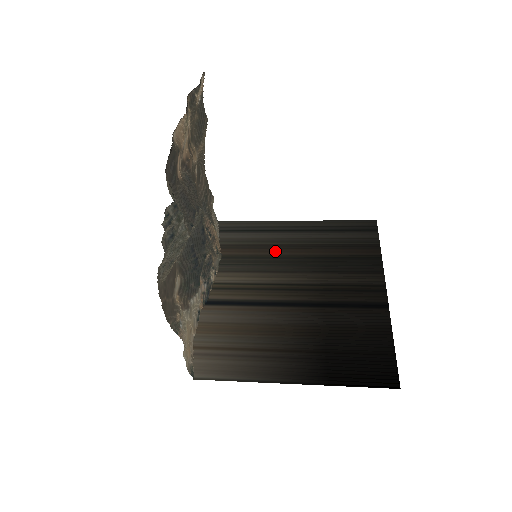
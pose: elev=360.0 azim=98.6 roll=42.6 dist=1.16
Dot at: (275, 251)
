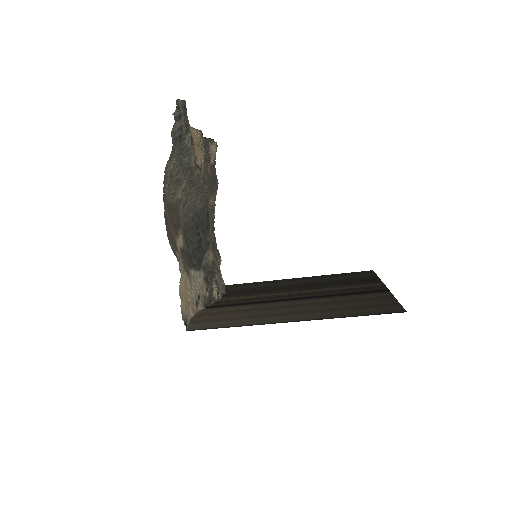
Dot at: (277, 287)
